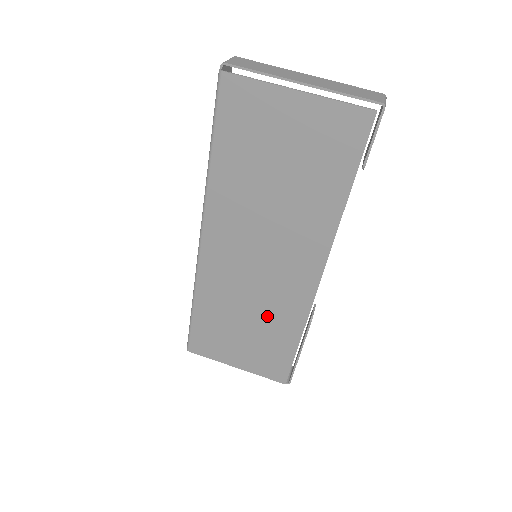
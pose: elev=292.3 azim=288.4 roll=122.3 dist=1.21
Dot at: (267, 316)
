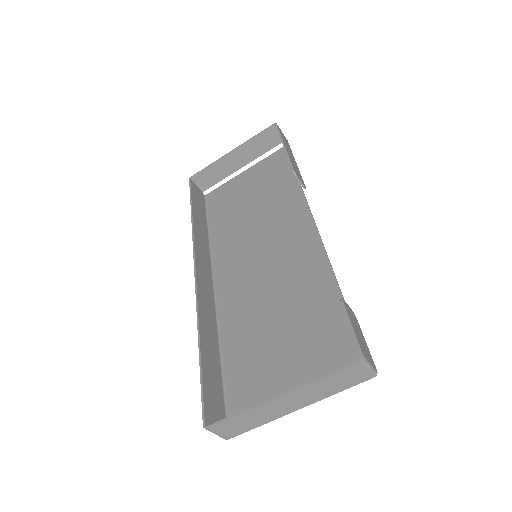
Dot at: (271, 209)
